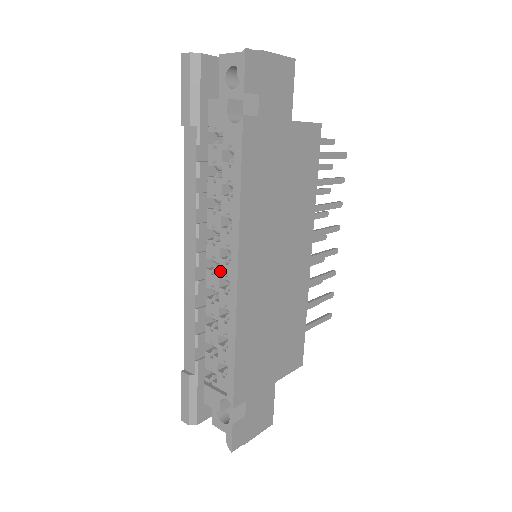
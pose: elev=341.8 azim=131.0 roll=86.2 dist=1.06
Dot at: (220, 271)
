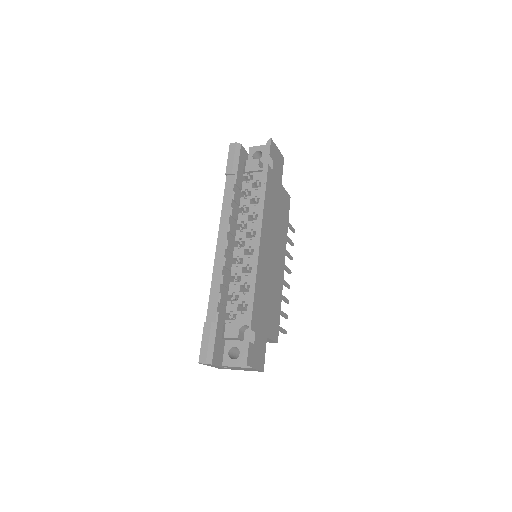
Dot at: (245, 245)
